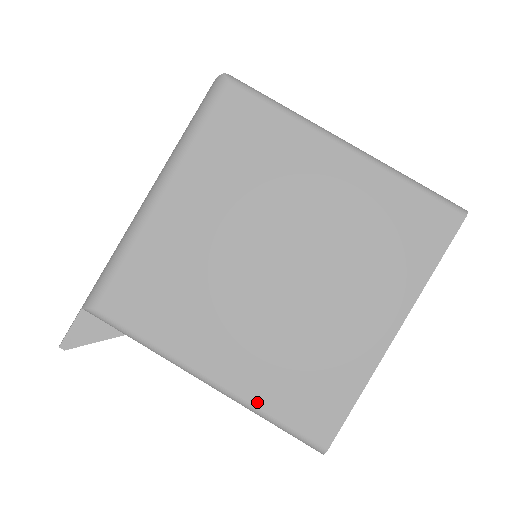
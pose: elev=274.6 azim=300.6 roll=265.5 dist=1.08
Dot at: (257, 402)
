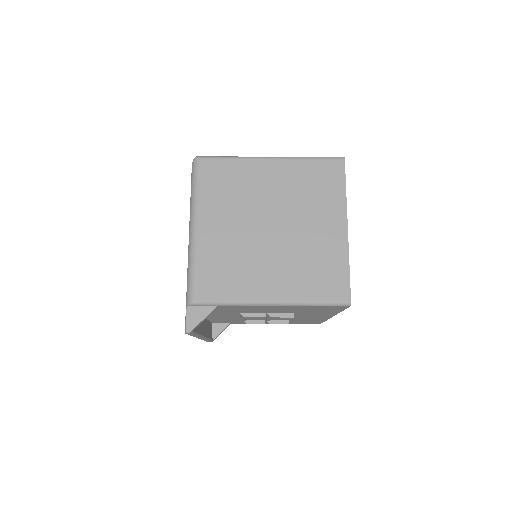
Dot at: (303, 298)
